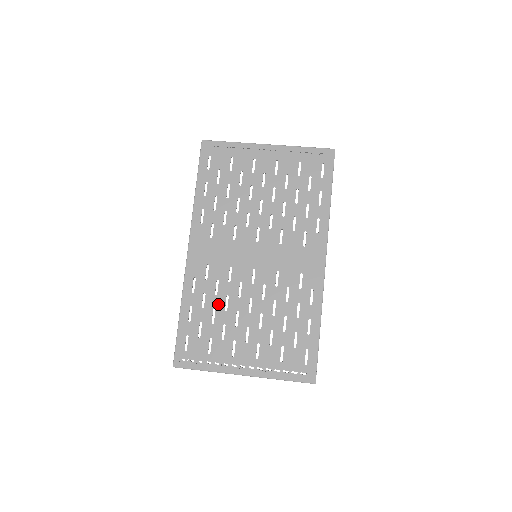
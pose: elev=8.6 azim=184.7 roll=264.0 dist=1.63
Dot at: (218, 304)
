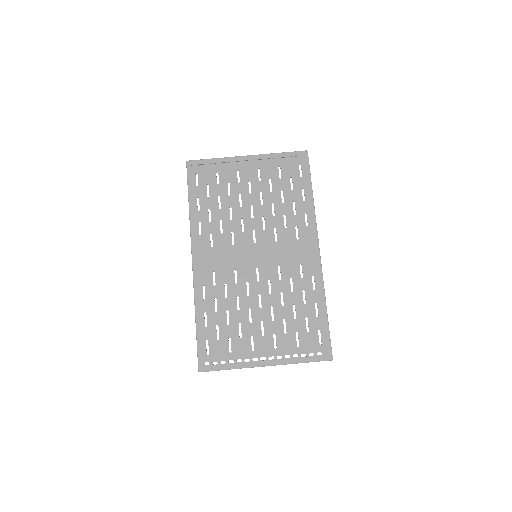
Dot at: (230, 306)
